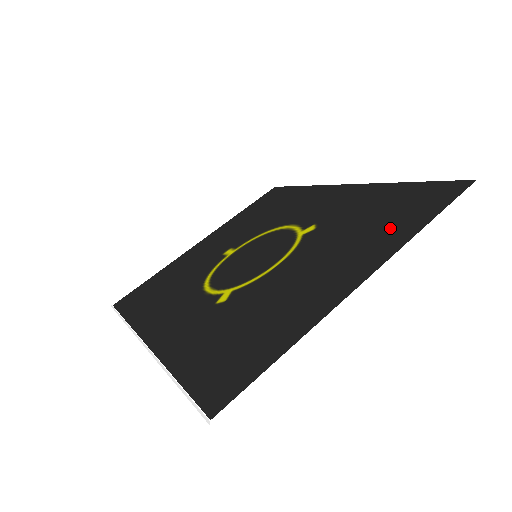
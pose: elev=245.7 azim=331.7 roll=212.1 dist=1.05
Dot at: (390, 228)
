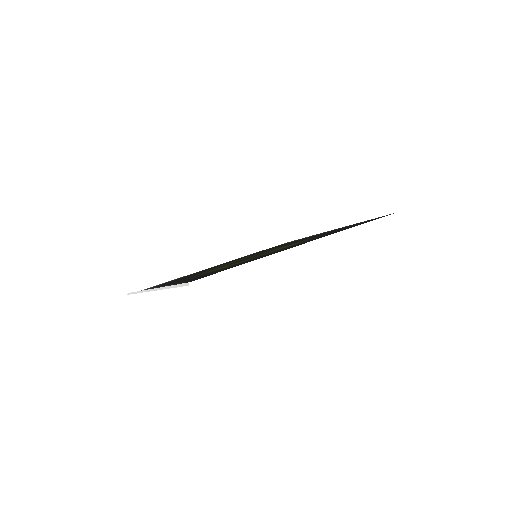
Dot at: occluded
